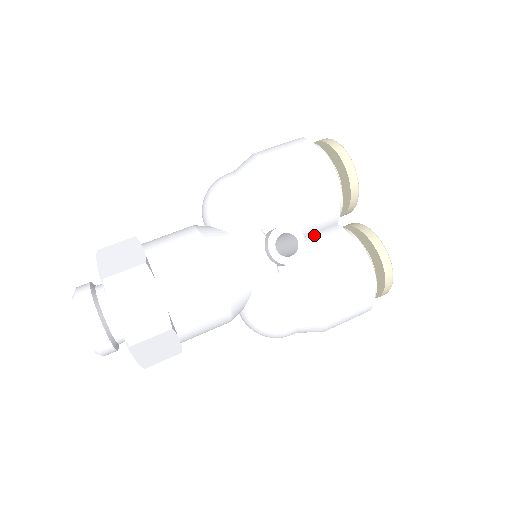
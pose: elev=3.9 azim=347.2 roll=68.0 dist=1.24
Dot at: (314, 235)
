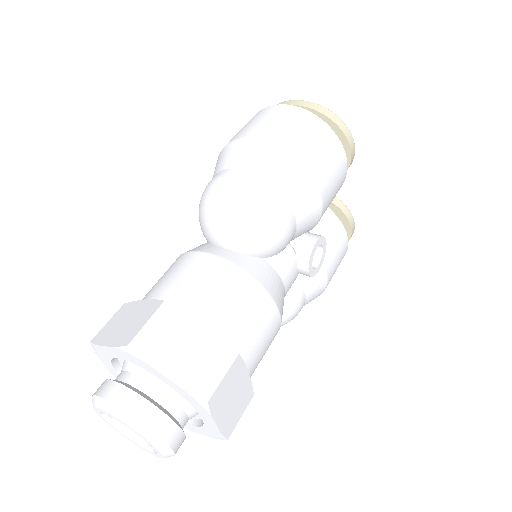
Dot at: occluded
